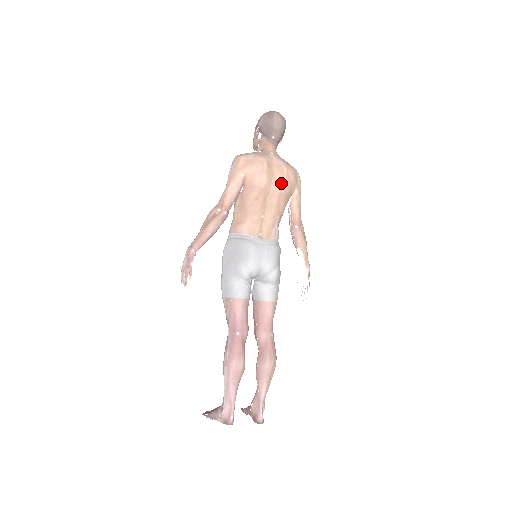
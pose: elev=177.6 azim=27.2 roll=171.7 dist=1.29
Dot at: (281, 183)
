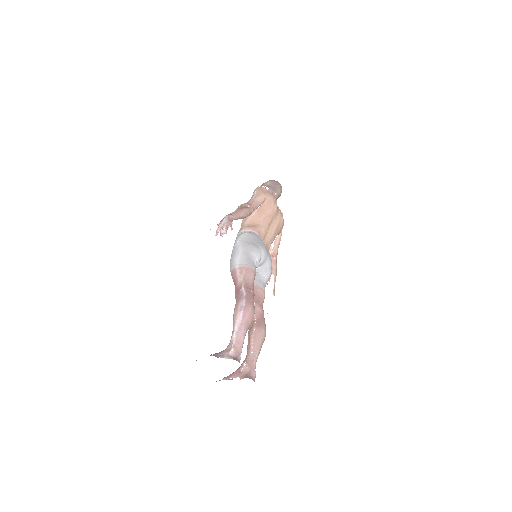
Dot at: (281, 218)
